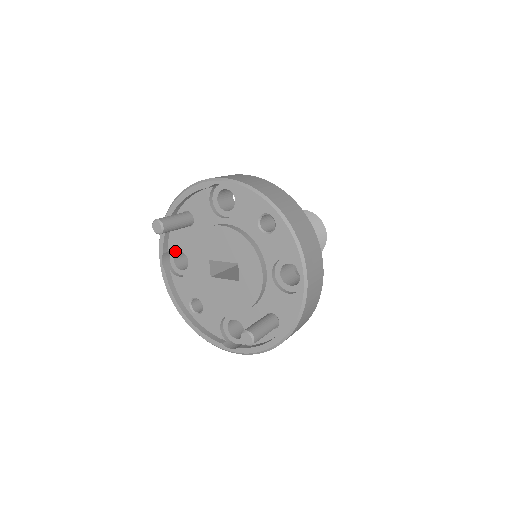
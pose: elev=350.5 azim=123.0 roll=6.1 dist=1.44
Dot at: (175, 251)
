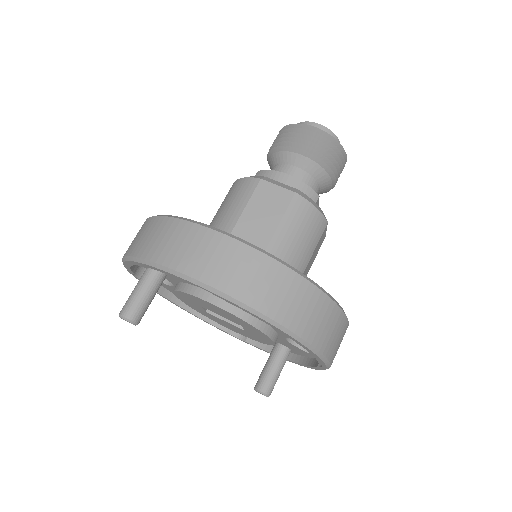
Dot at: occluded
